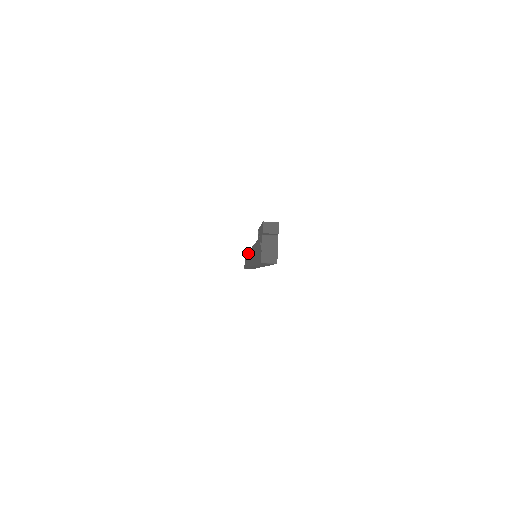
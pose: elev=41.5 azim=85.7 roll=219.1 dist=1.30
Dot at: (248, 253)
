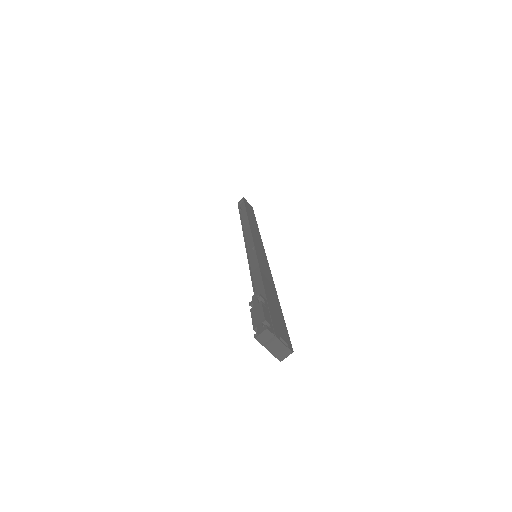
Dot at: occluded
